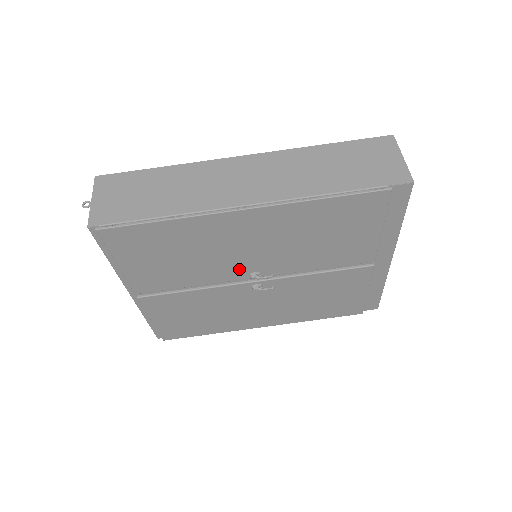
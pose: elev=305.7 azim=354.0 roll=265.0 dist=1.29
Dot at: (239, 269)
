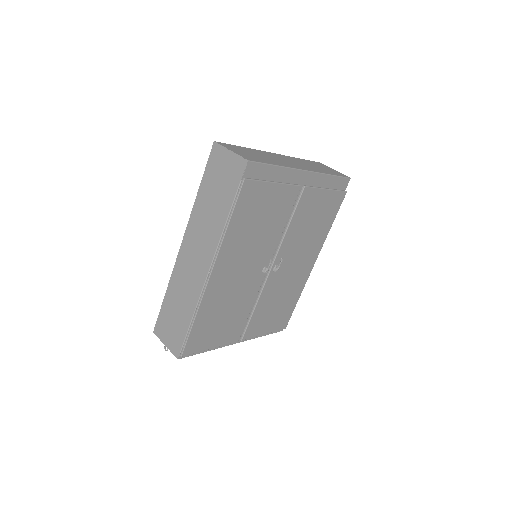
Dot at: (254, 279)
